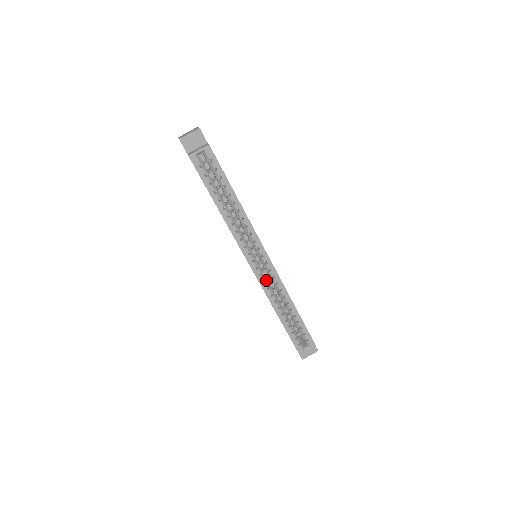
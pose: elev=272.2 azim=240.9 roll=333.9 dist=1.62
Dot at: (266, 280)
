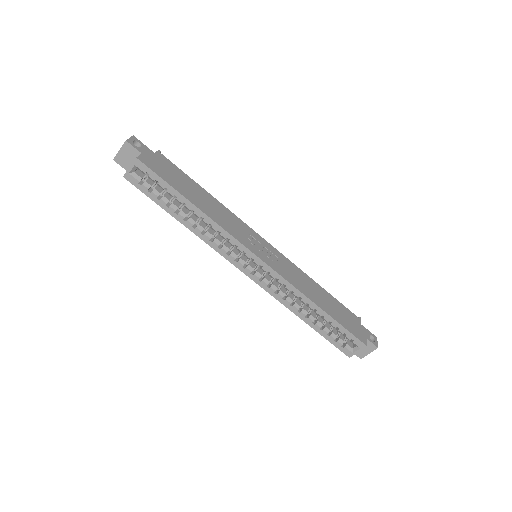
Dot at: (271, 283)
